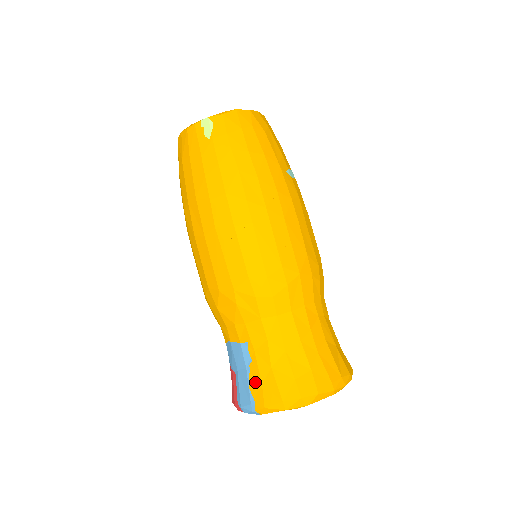
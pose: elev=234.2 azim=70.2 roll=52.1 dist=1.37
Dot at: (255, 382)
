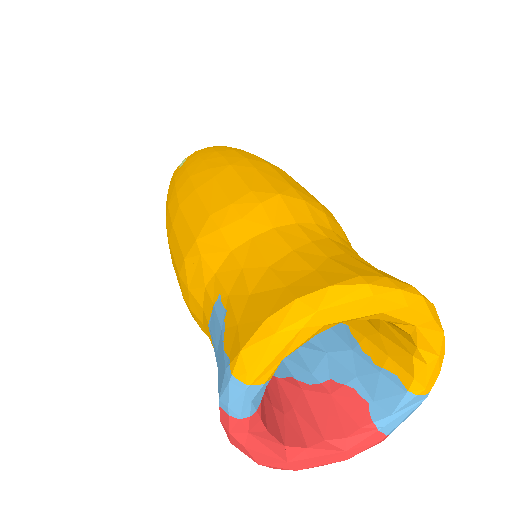
Dot at: (230, 333)
